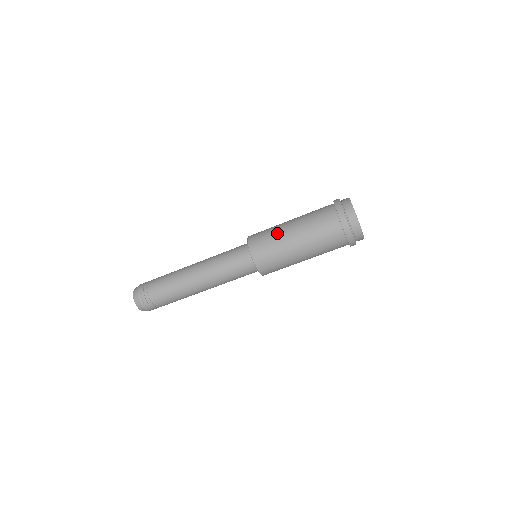
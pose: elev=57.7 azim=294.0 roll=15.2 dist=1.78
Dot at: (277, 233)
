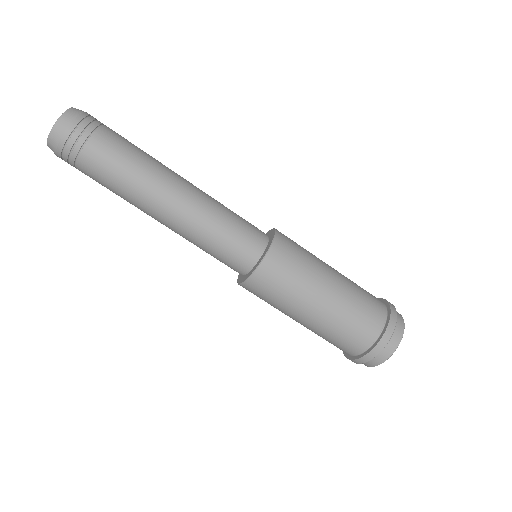
Dot at: (310, 278)
